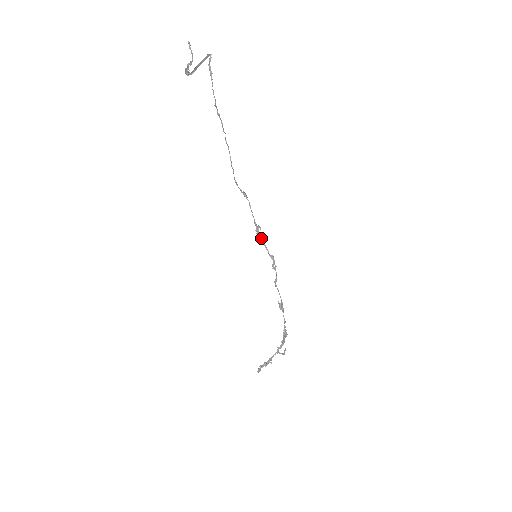
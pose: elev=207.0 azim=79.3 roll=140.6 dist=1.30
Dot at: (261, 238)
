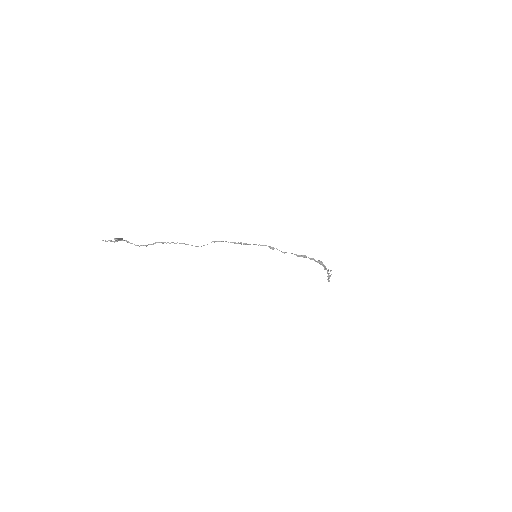
Dot at: (249, 244)
